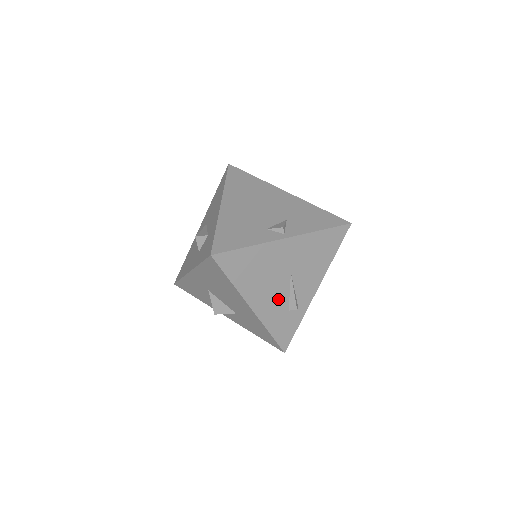
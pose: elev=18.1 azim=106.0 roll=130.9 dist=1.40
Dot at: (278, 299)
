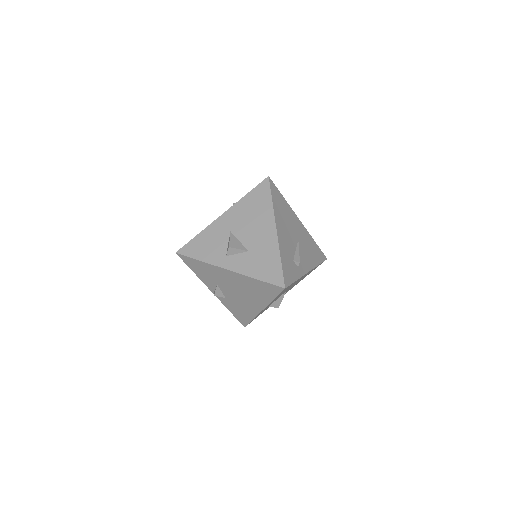
Dot at: (289, 245)
